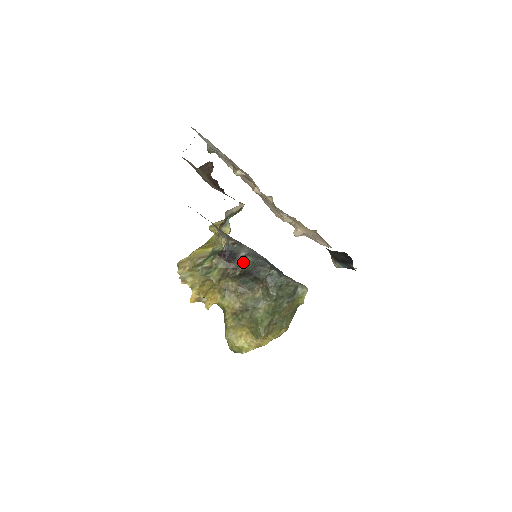
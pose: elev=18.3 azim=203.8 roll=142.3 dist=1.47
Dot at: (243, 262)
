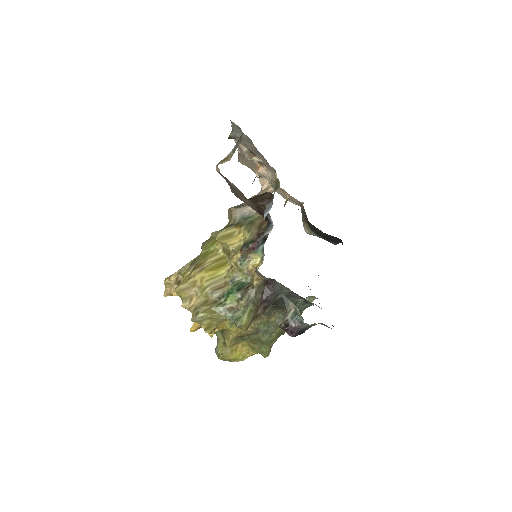
Dot at: (275, 299)
